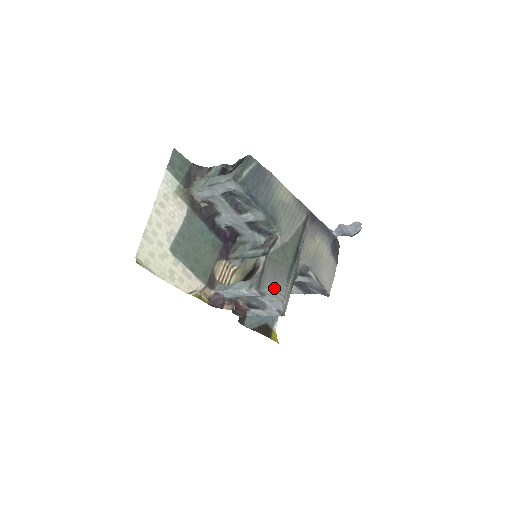
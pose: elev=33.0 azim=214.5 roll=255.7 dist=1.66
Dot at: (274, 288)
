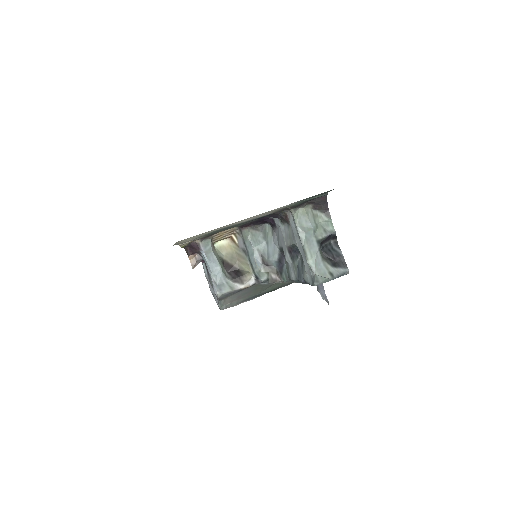
Dot at: (229, 301)
